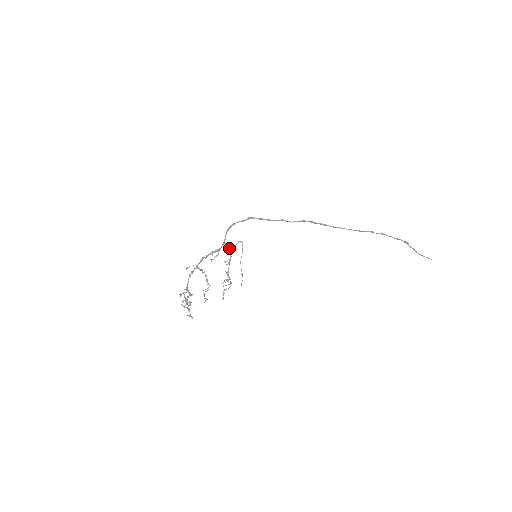
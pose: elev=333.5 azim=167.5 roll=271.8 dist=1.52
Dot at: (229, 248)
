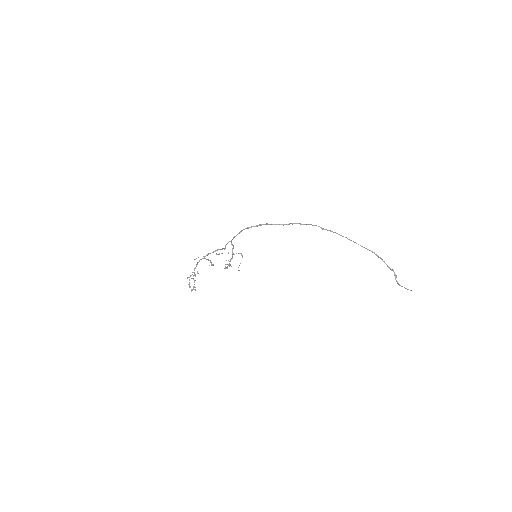
Dot at: (232, 253)
